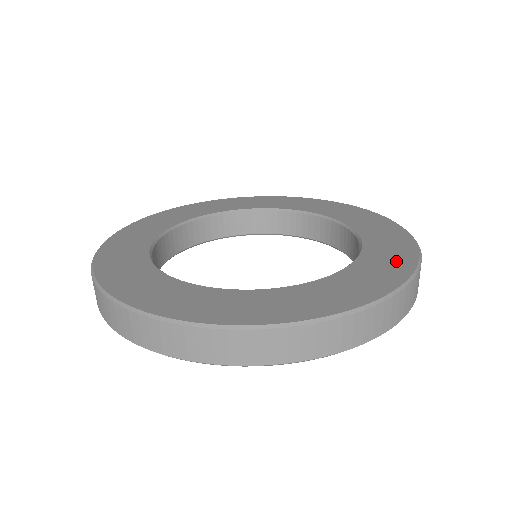
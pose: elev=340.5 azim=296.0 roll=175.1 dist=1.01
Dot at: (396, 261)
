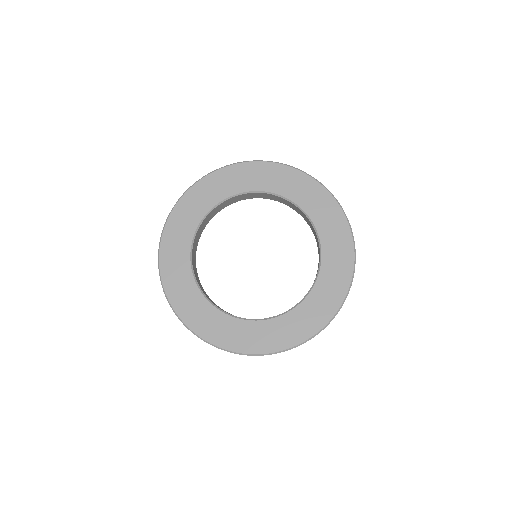
Dot at: (340, 277)
